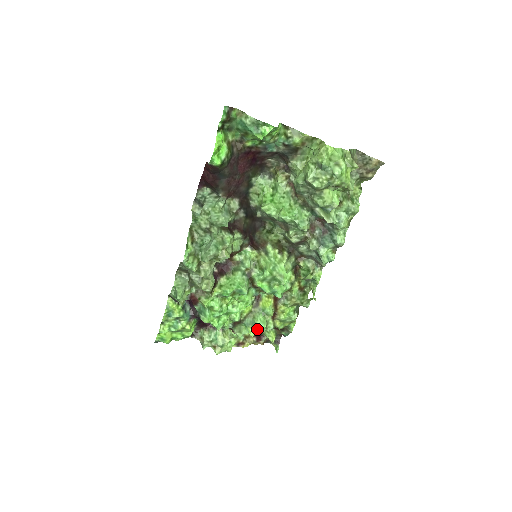
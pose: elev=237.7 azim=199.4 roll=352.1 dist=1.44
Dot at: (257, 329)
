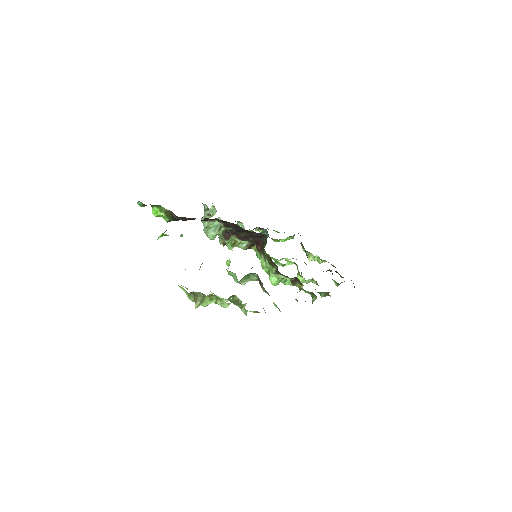
Dot at: occluded
